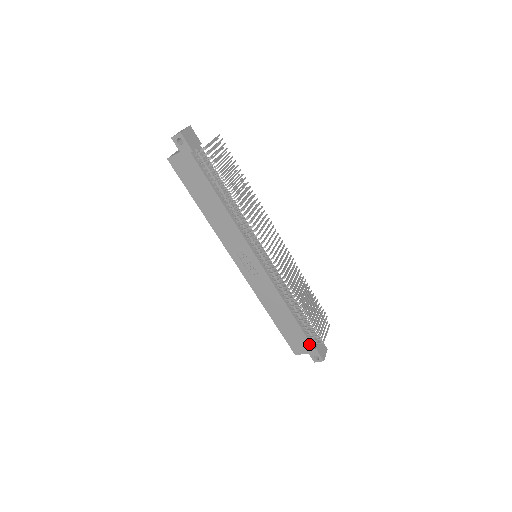
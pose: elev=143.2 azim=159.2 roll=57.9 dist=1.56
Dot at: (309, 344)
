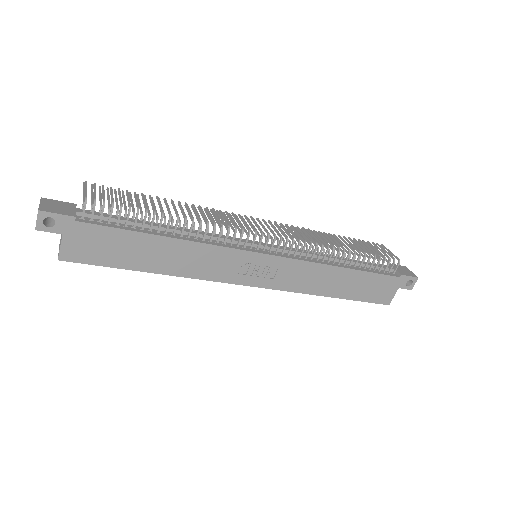
Dot at: (391, 278)
